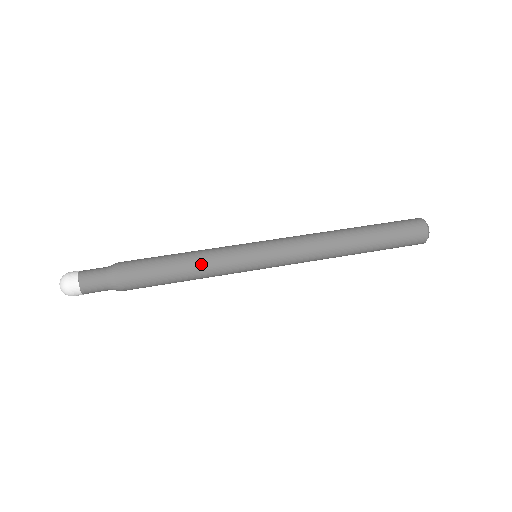
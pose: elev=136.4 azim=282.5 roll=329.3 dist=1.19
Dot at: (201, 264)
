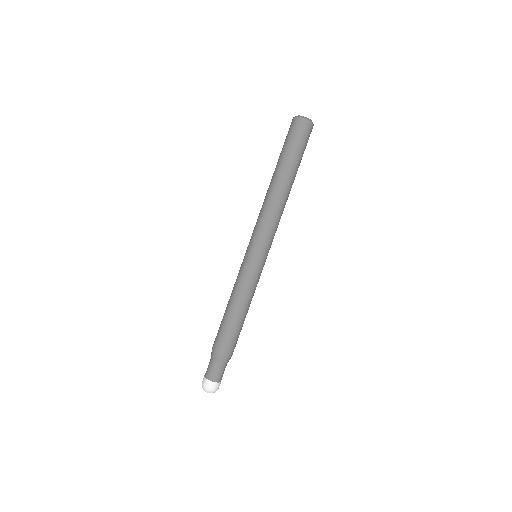
Dot at: occluded
